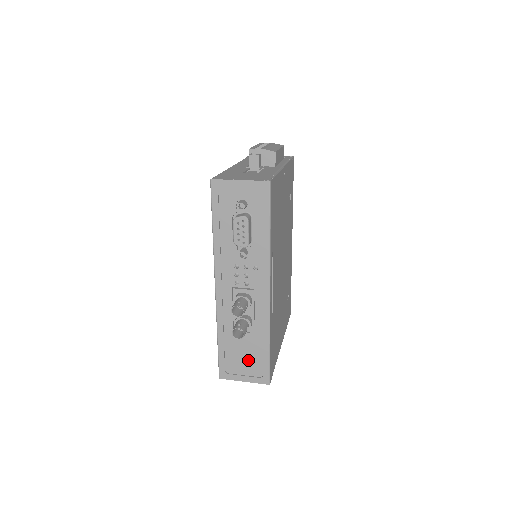
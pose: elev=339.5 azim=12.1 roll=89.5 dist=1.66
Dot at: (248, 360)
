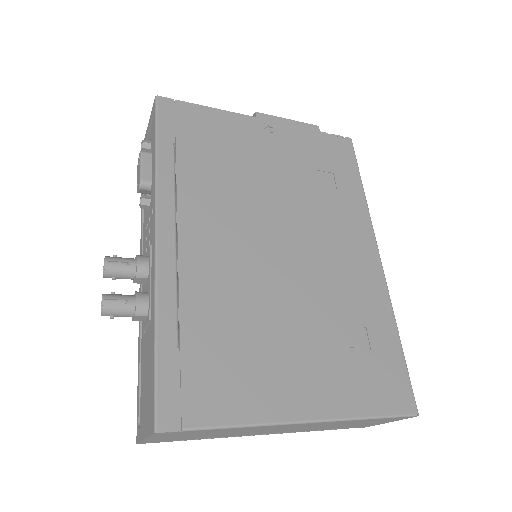
Dot at: (148, 384)
